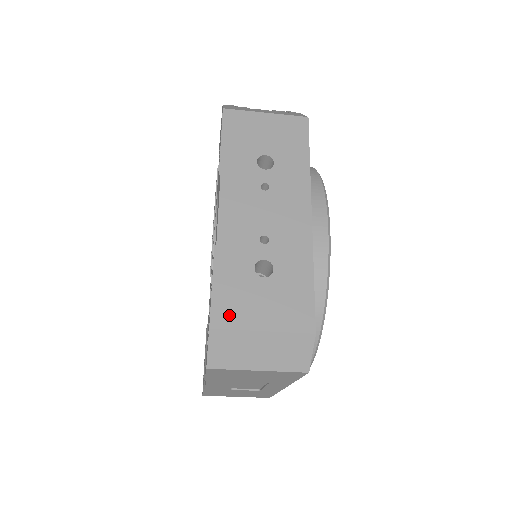
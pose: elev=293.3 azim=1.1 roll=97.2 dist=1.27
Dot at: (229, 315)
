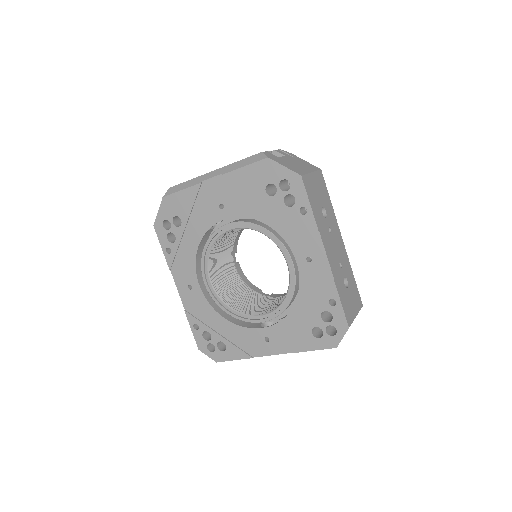
Dot at: (349, 316)
